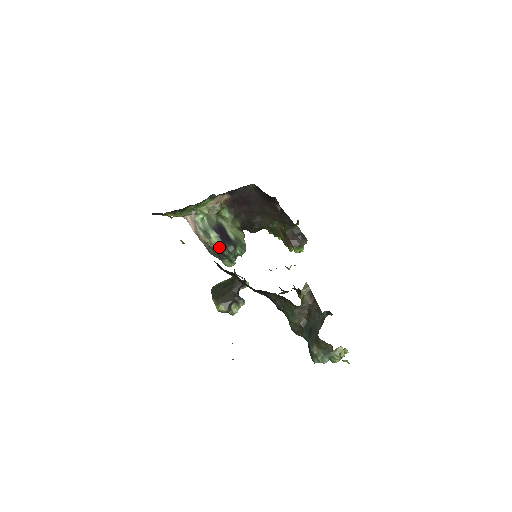
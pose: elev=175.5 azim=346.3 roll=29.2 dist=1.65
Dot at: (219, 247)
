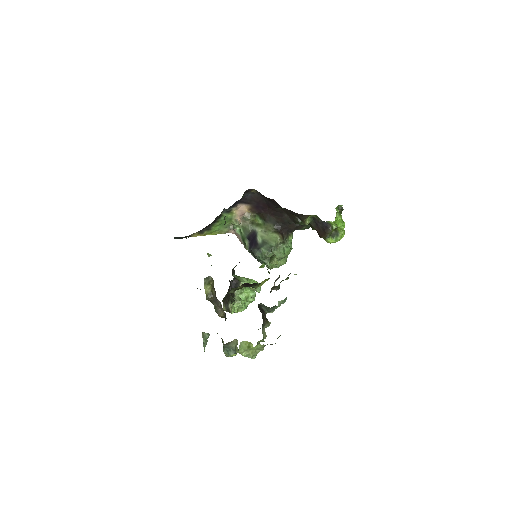
Dot at: (252, 253)
